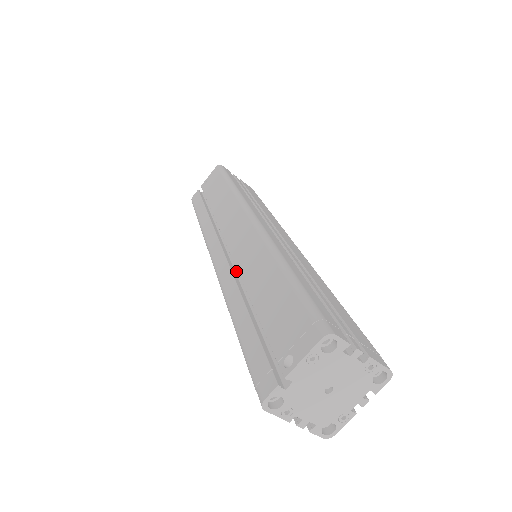
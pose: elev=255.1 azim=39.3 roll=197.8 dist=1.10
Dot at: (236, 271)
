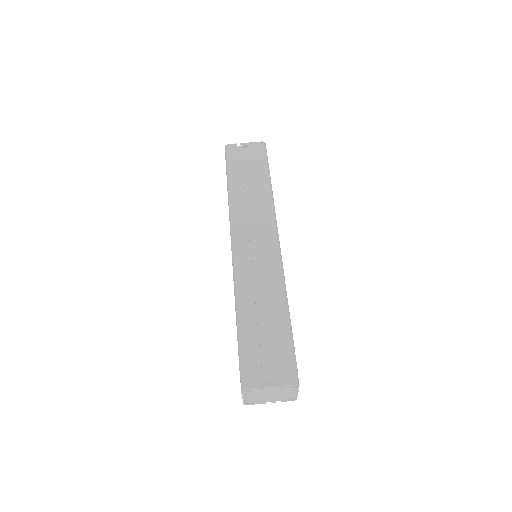
Dot at: (249, 272)
